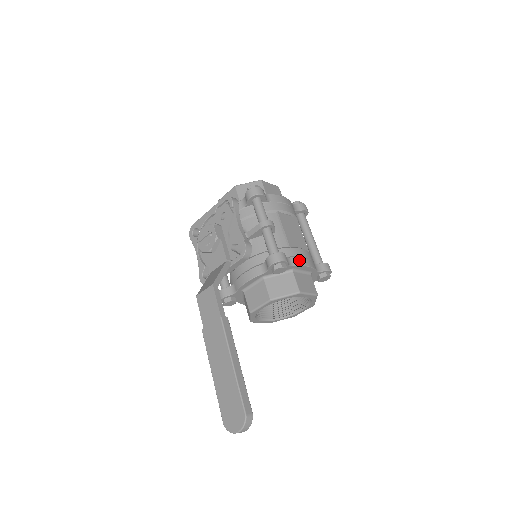
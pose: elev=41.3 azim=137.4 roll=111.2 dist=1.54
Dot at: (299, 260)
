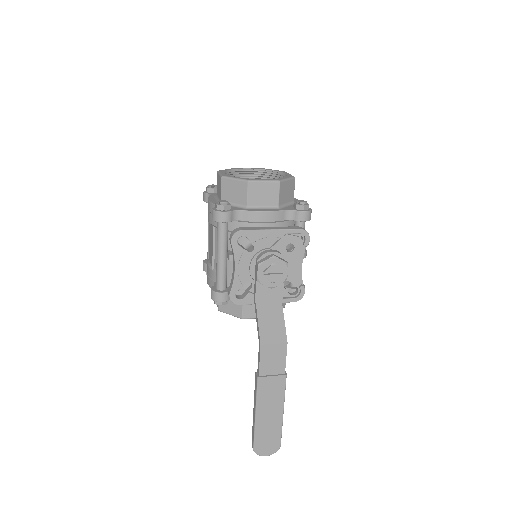
Dot at: occluded
